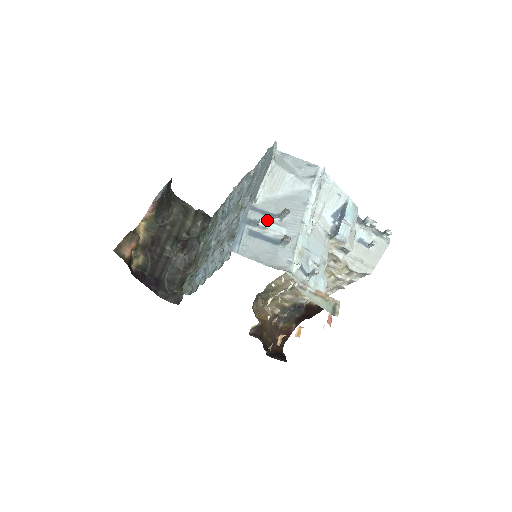
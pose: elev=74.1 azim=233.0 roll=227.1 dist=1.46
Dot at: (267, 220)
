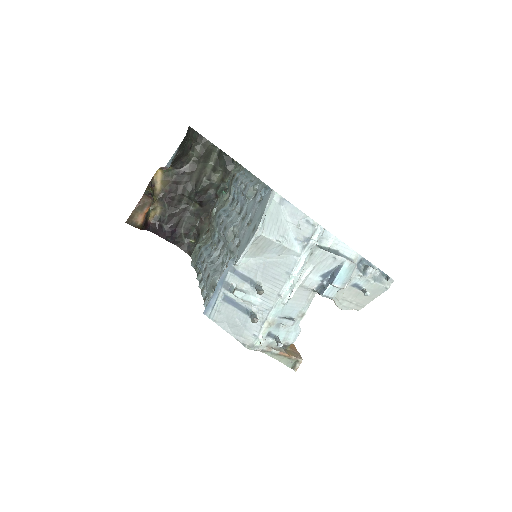
Dot at: (244, 288)
